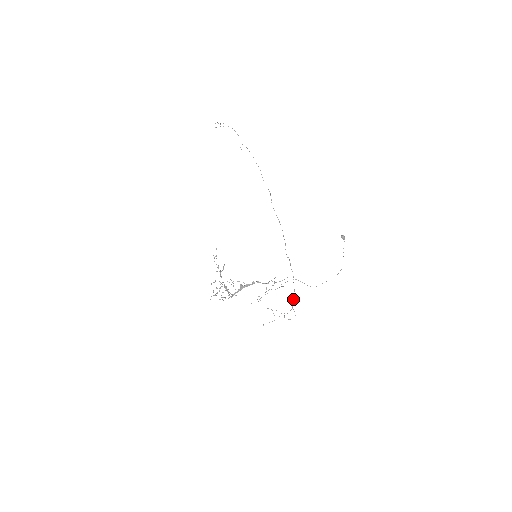
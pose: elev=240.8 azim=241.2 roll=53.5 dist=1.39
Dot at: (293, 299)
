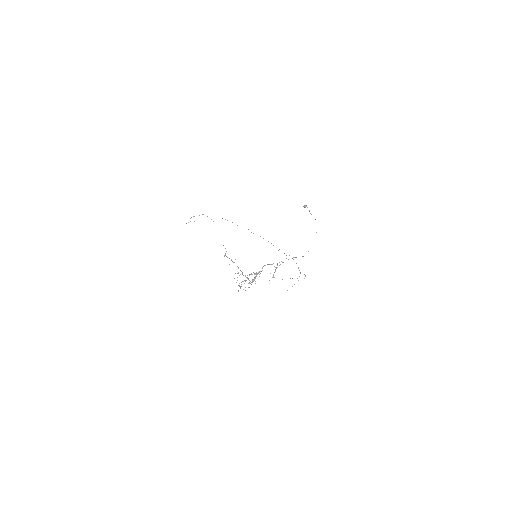
Dot at: occluded
